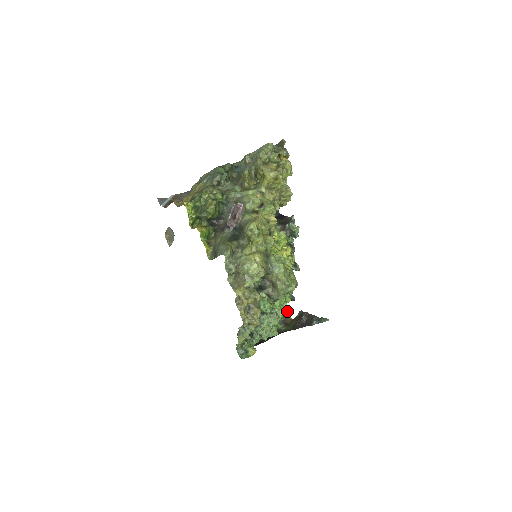
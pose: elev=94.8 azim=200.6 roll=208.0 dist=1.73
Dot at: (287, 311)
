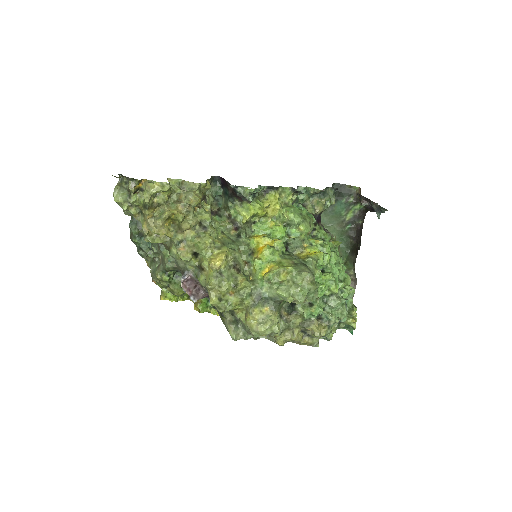
Dot at: (347, 186)
